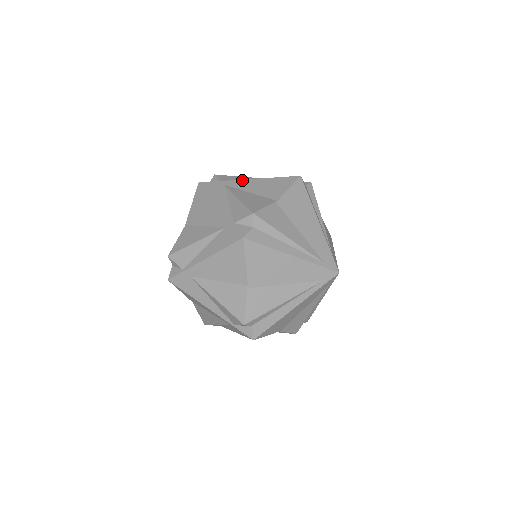
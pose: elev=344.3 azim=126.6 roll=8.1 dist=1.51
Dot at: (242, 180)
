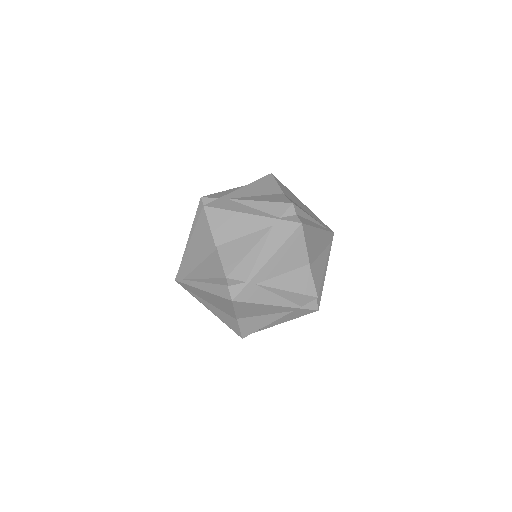
Dot at: (236, 191)
